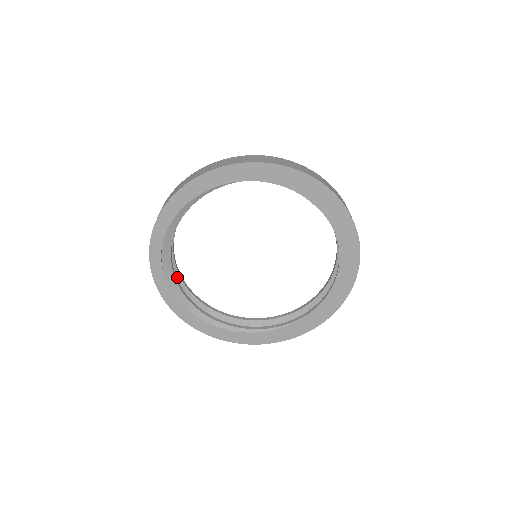
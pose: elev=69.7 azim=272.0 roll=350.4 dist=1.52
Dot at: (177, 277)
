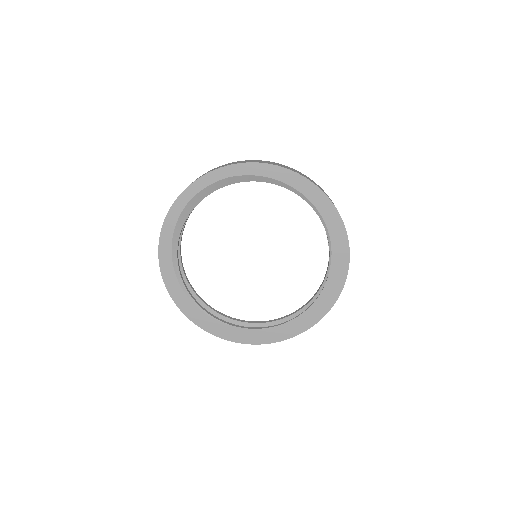
Dot at: occluded
